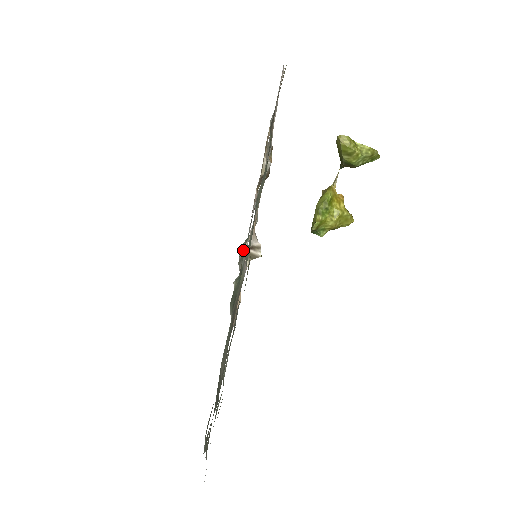
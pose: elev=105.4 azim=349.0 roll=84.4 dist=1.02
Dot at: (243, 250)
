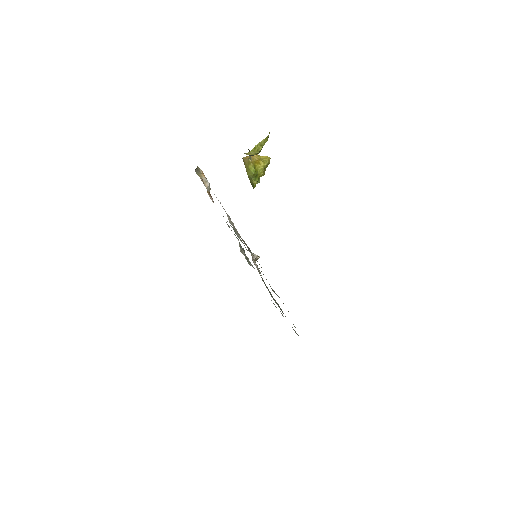
Dot at: occluded
